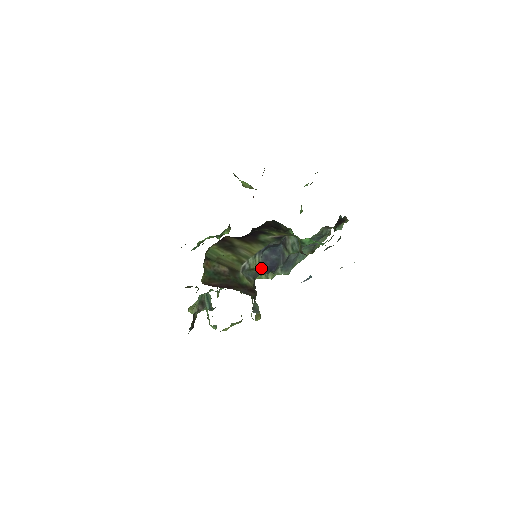
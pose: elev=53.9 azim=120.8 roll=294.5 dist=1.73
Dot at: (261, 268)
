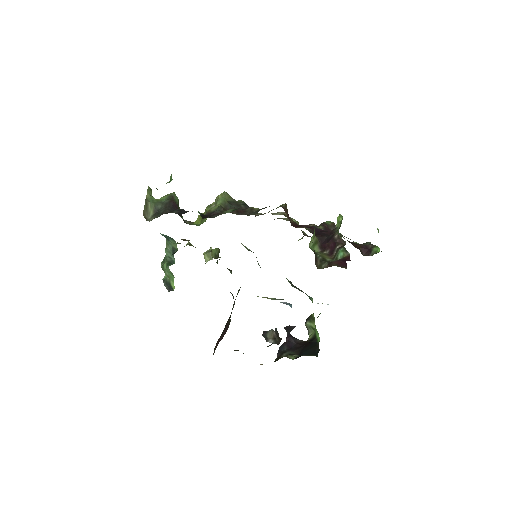
Dot at: occluded
